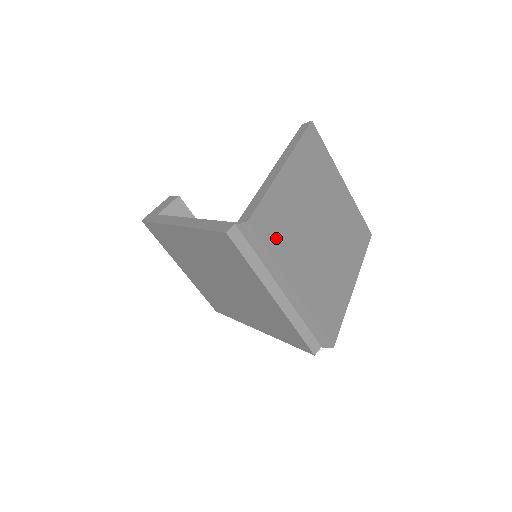
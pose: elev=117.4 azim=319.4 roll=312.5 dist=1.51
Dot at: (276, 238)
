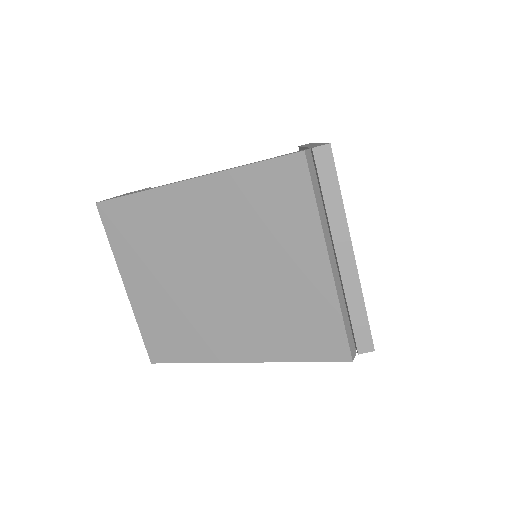
Dot at: occluded
